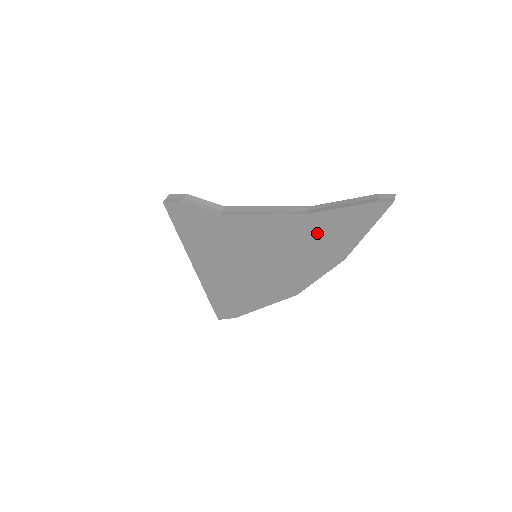
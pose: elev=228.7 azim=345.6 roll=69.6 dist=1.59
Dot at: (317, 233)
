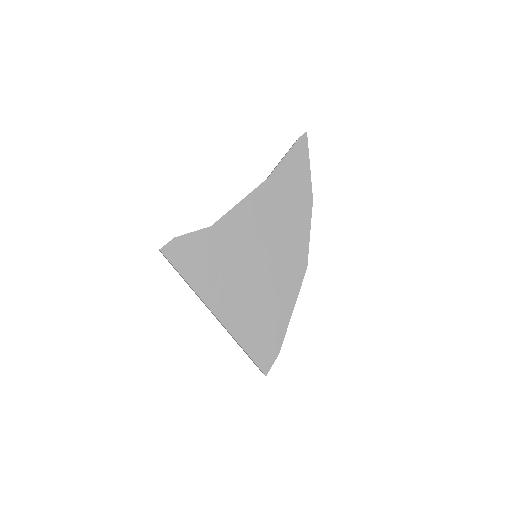
Dot at: (283, 190)
